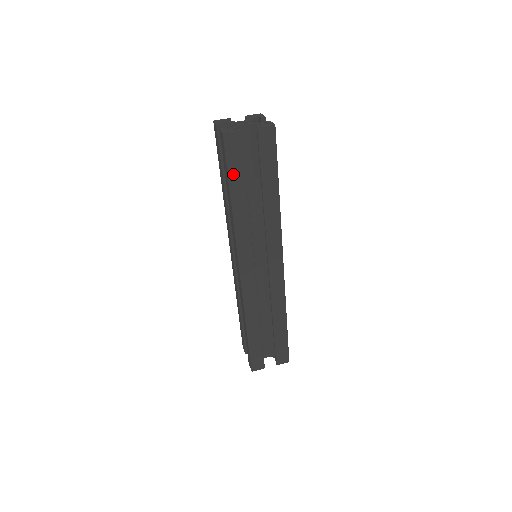
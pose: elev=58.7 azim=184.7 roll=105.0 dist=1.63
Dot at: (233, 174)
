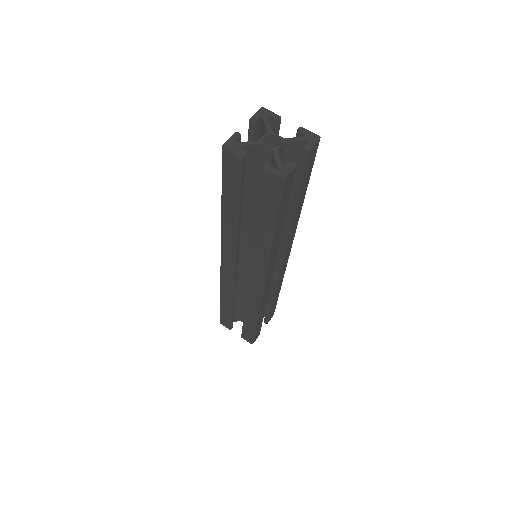
Dot at: (227, 188)
